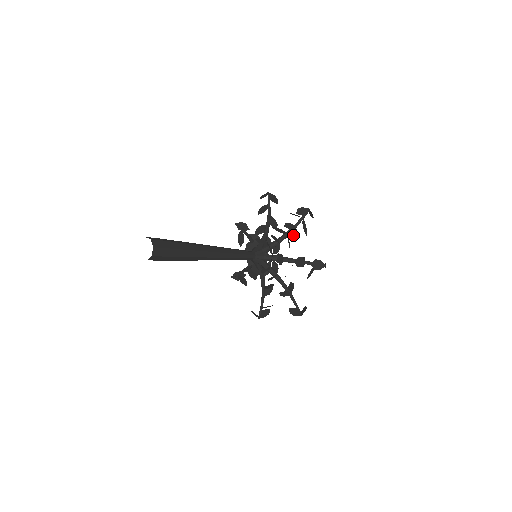
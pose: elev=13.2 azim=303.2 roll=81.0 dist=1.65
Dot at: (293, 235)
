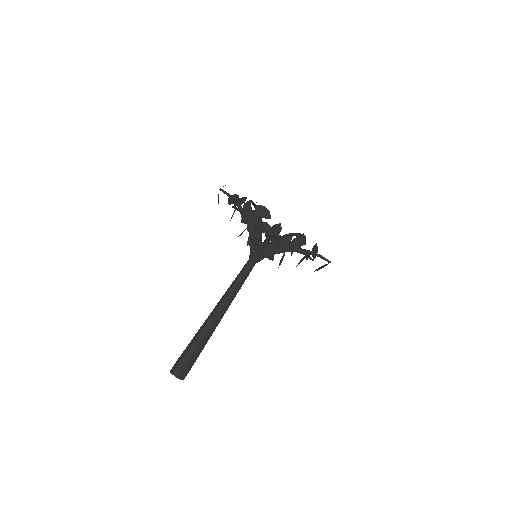
Dot at: occluded
